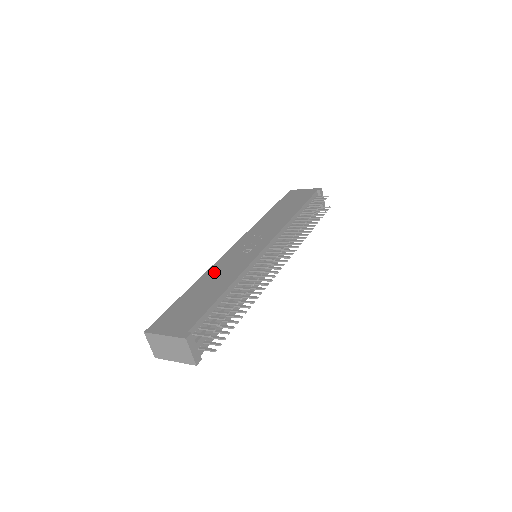
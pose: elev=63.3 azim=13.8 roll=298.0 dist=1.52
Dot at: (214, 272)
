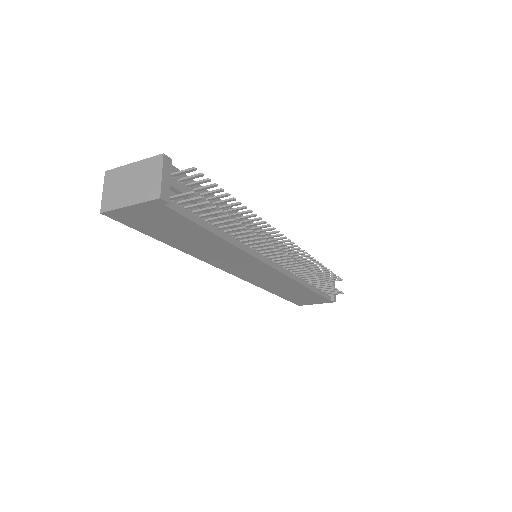
Dot at: occluded
